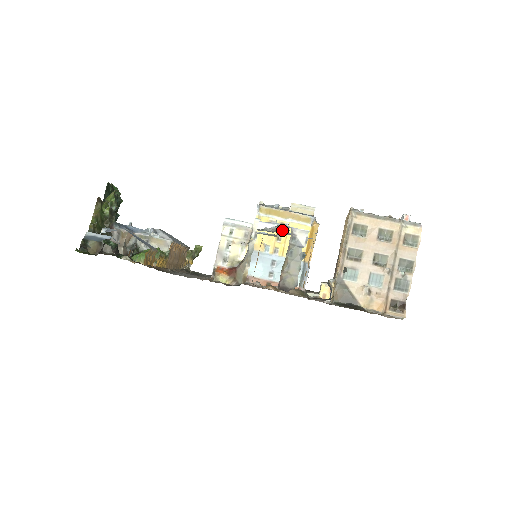
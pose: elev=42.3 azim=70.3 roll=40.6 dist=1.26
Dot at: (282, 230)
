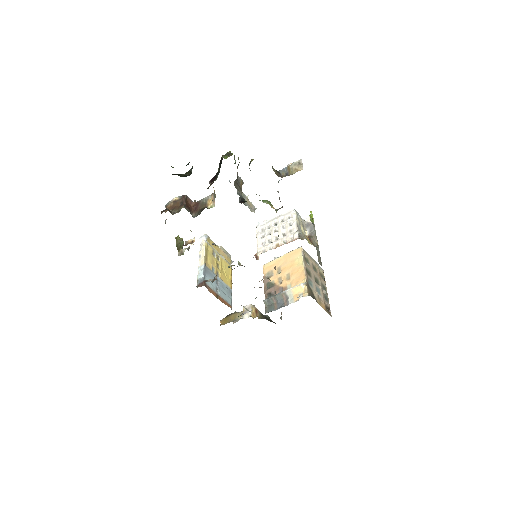
Dot at: (219, 261)
